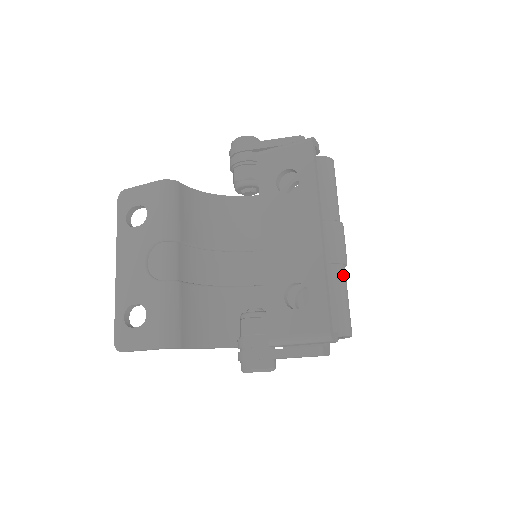
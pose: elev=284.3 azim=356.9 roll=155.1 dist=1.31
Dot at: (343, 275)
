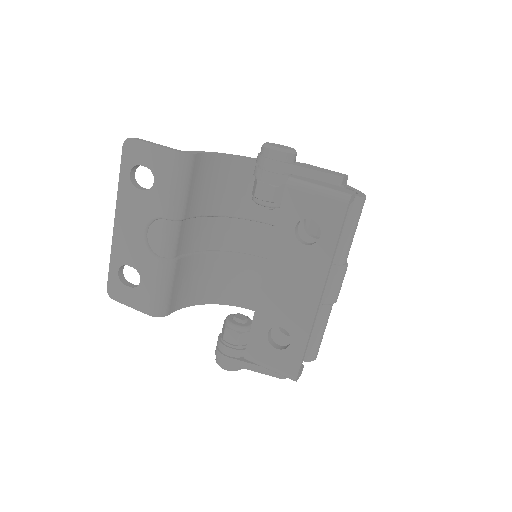
Dot at: (328, 313)
